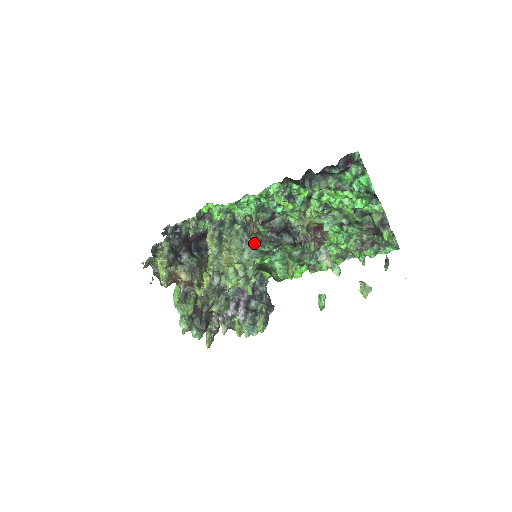
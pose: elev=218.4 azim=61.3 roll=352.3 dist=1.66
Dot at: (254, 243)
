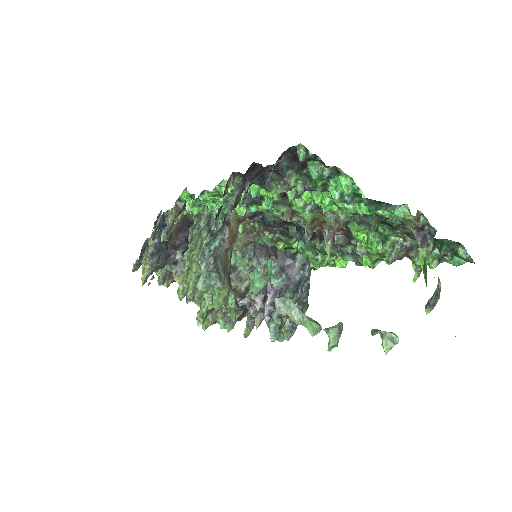
Dot at: (214, 266)
